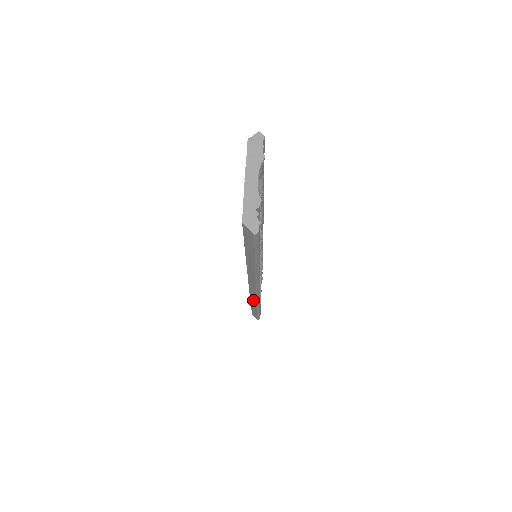
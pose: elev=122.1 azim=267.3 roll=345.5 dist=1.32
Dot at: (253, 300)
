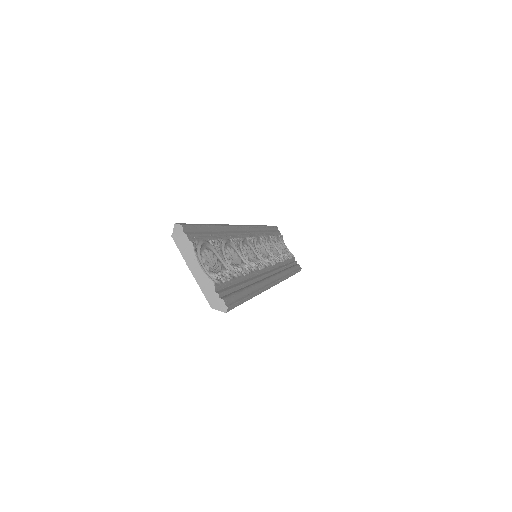
Dot at: occluded
